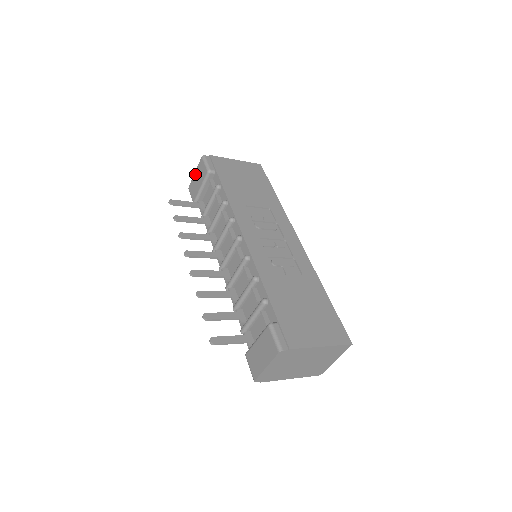
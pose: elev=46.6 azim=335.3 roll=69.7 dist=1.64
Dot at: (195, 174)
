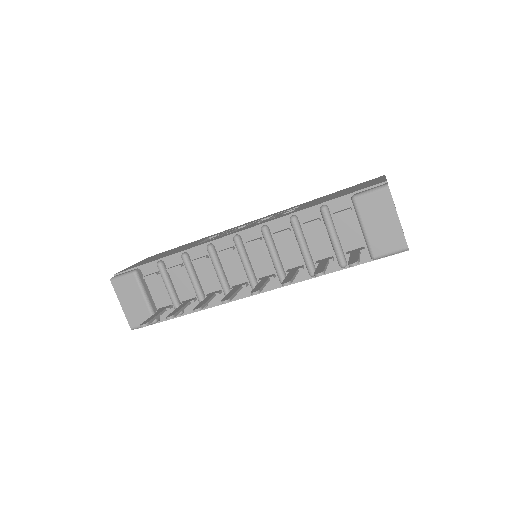
Dot at: (122, 304)
